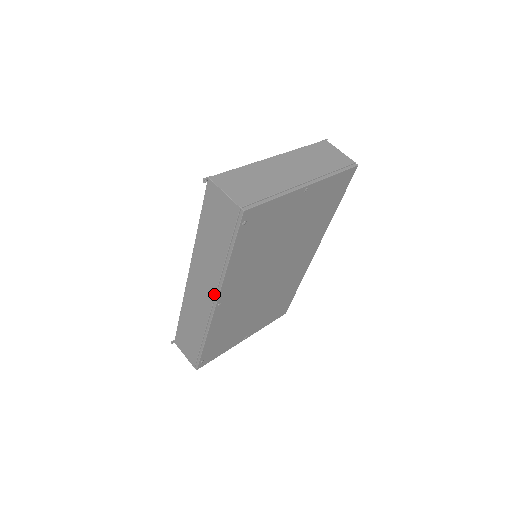
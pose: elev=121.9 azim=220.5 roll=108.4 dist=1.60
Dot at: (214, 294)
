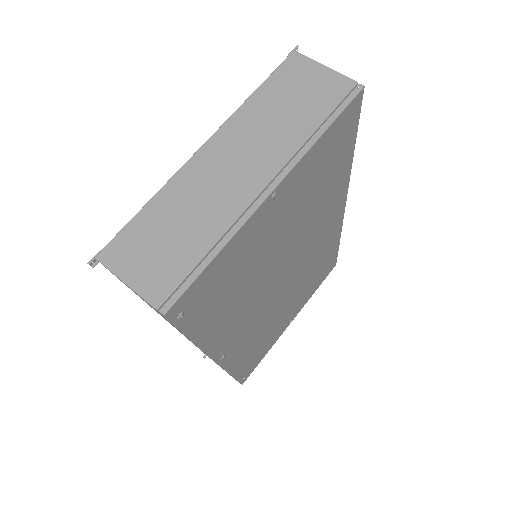
Dot at: occluded
